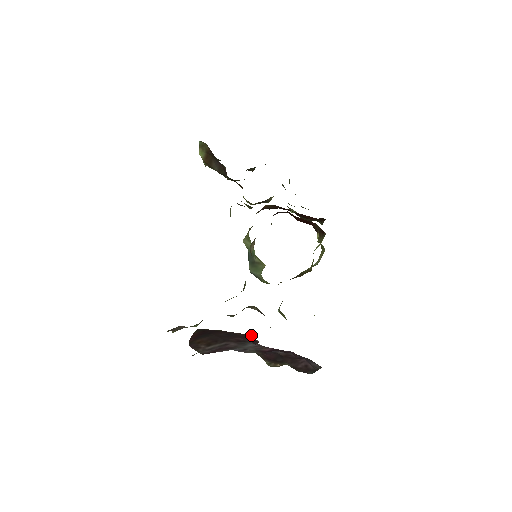
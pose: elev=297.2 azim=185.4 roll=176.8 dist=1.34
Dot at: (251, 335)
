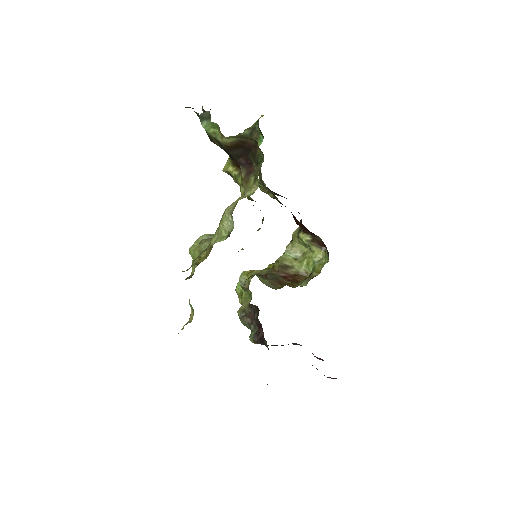
Dot at: (336, 378)
